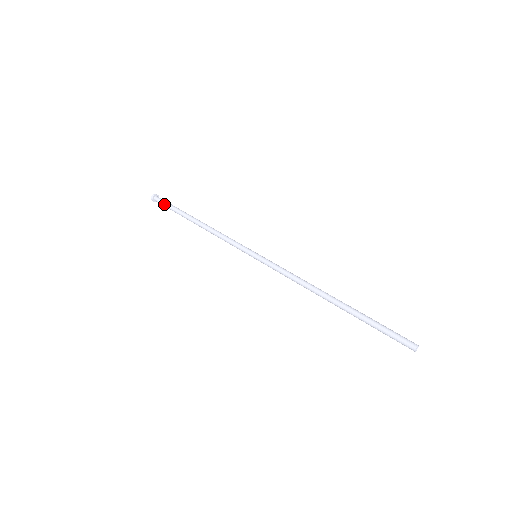
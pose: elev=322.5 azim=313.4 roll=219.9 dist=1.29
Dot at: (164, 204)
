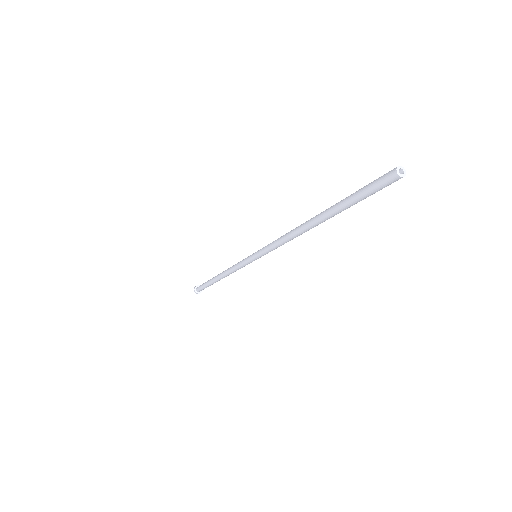
Dot at: (202, 284)
